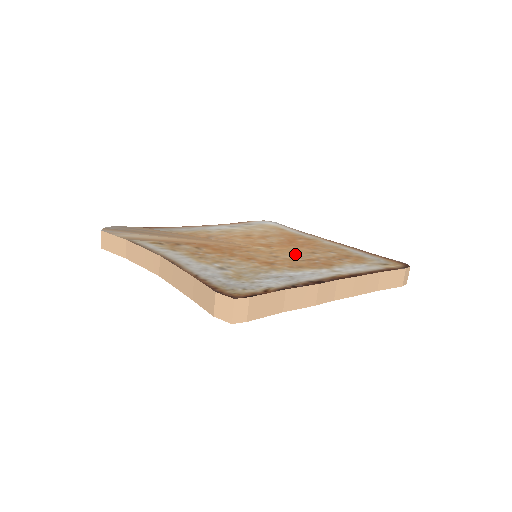
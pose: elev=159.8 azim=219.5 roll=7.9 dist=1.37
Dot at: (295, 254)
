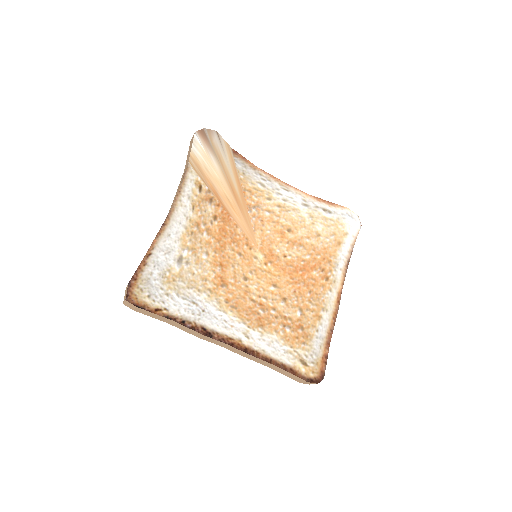
Dot at: (266, 288)
